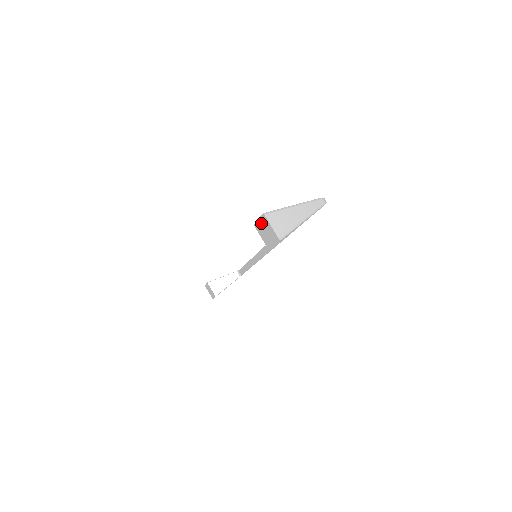
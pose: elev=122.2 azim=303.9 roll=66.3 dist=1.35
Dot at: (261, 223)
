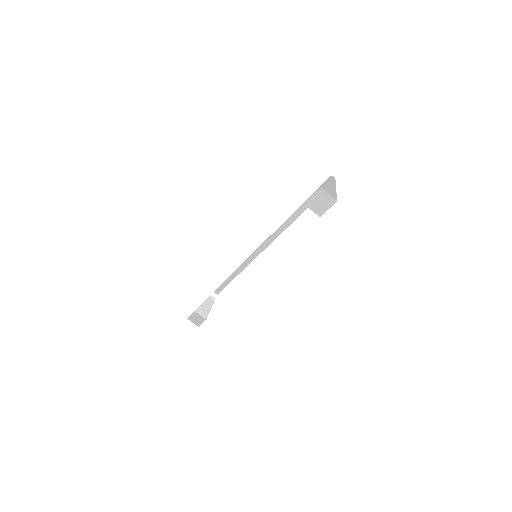
Dot at: (315, 197)
